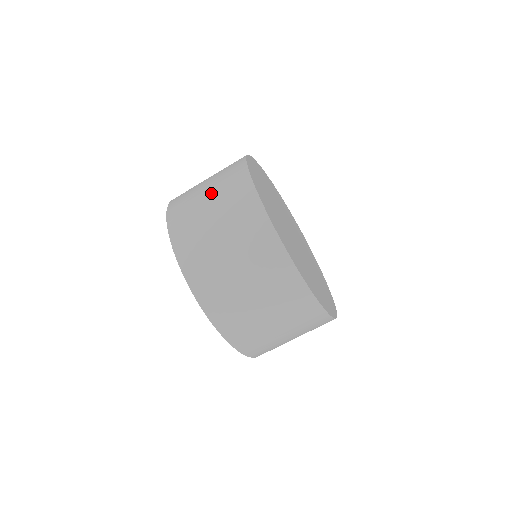
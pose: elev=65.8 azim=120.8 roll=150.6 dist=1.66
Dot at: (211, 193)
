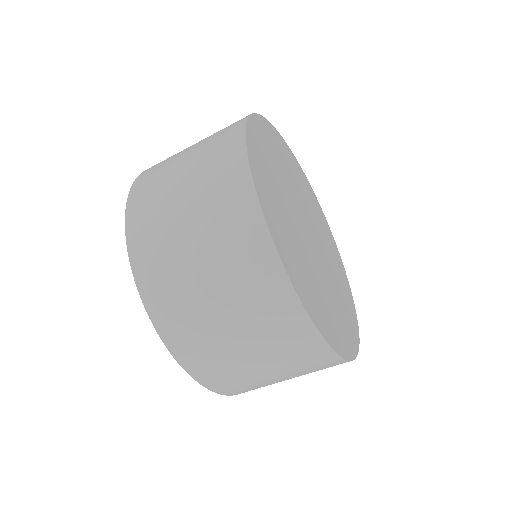
Dot at: (210, 269)
